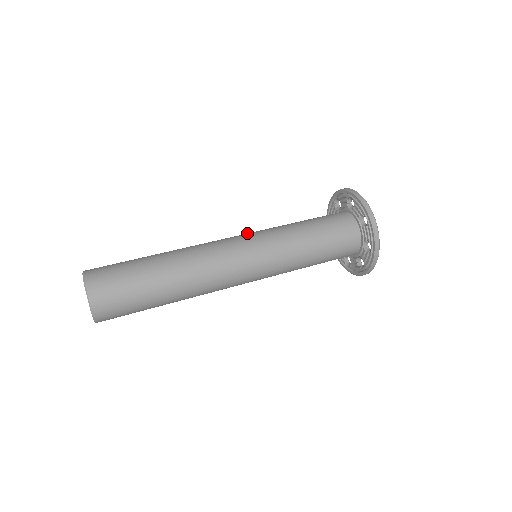
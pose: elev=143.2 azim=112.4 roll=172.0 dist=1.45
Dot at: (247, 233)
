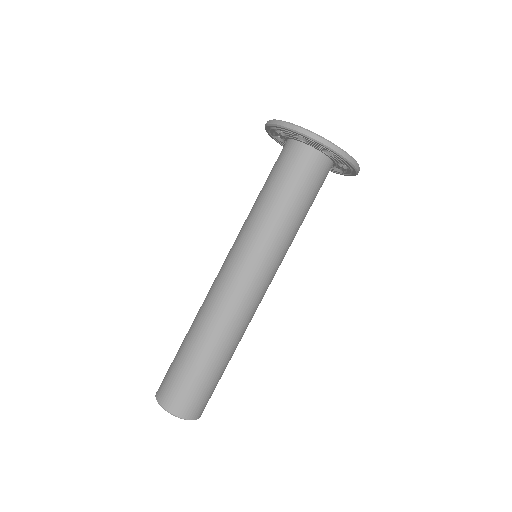
Dot at: (236, 252)
